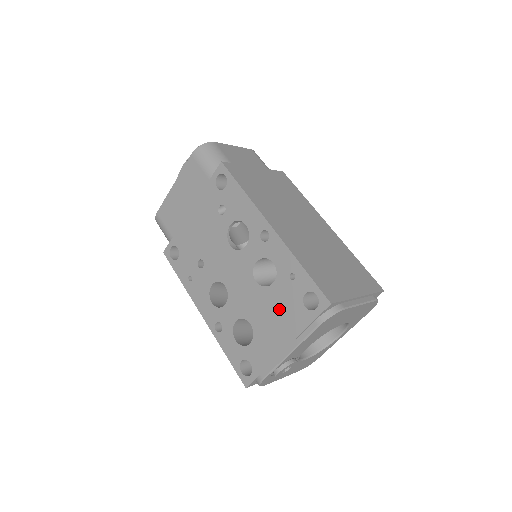
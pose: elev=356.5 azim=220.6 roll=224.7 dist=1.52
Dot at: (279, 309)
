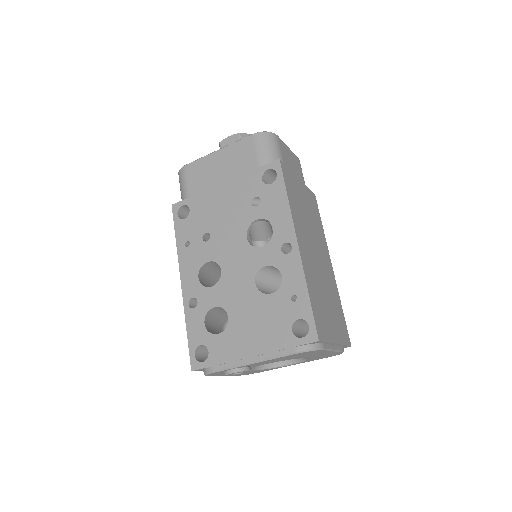
Dot at: (265, 319)
